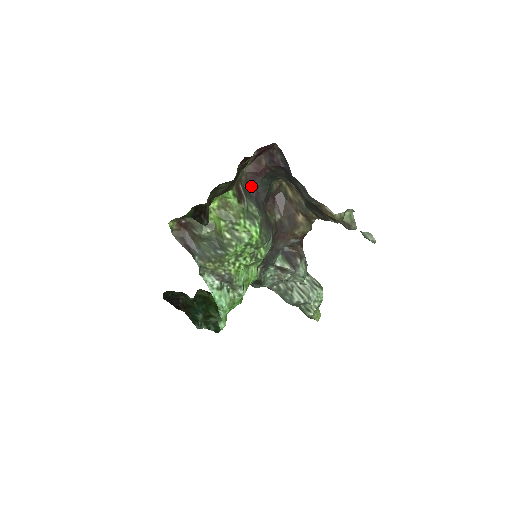
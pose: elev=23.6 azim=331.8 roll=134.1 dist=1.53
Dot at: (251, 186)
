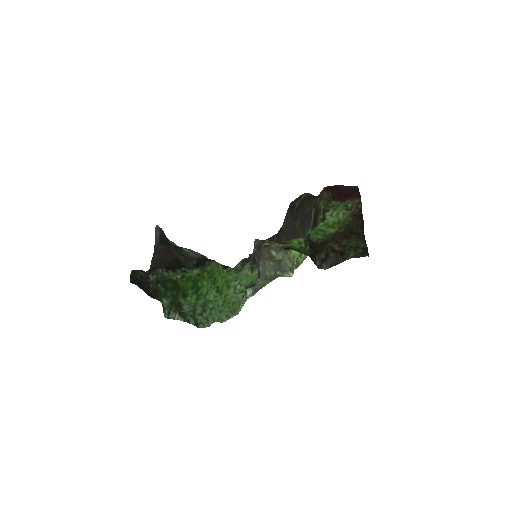
Dot at: (307, 205)
